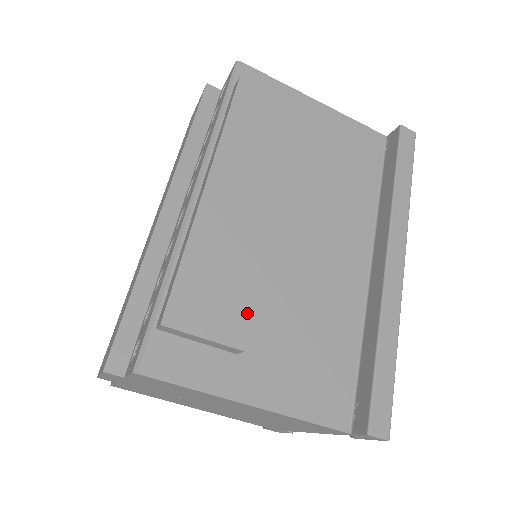
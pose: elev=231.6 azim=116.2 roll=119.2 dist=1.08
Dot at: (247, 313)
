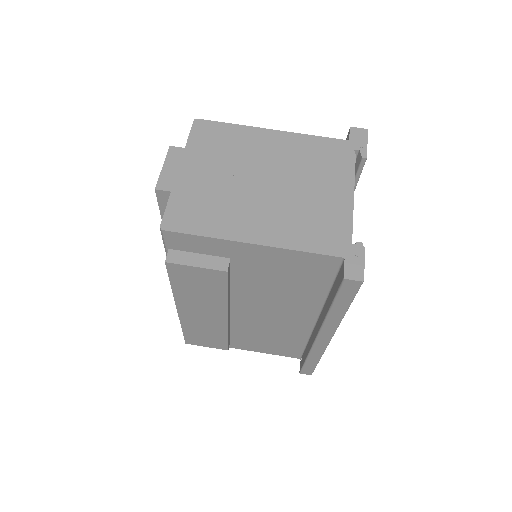
Dot at: occluded
